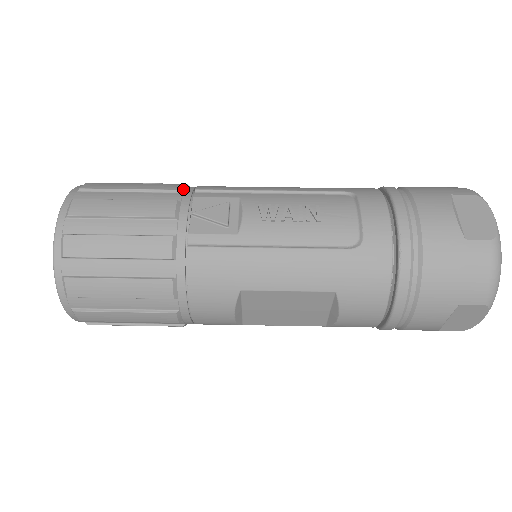
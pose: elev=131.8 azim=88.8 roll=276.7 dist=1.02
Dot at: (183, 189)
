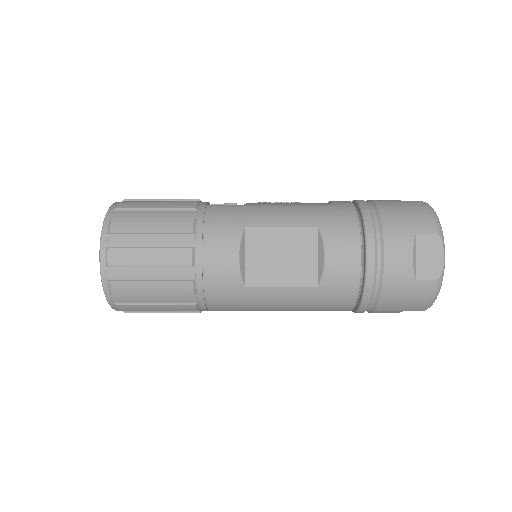
Dot at: occluded
